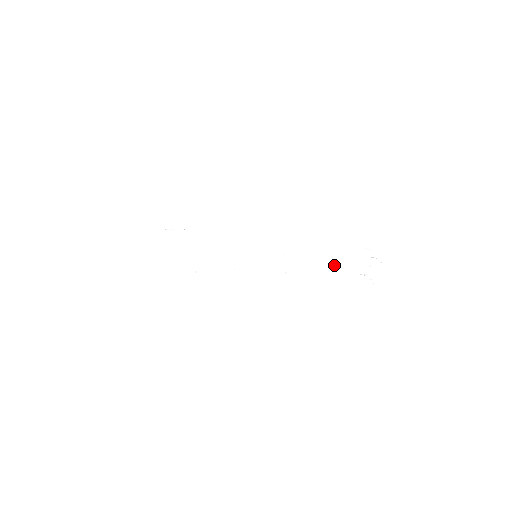
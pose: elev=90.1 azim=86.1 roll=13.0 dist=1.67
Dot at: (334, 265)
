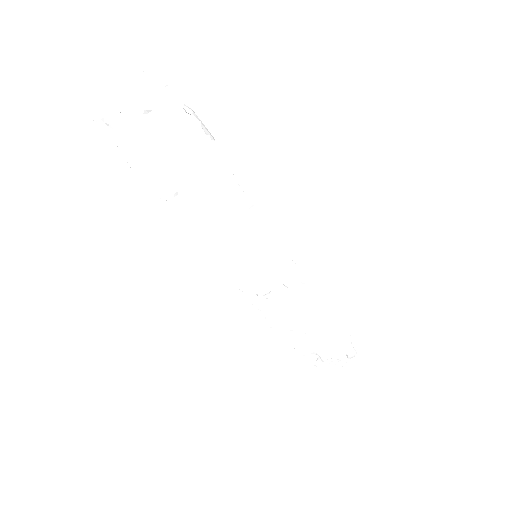
Dot at: (309, 330)
